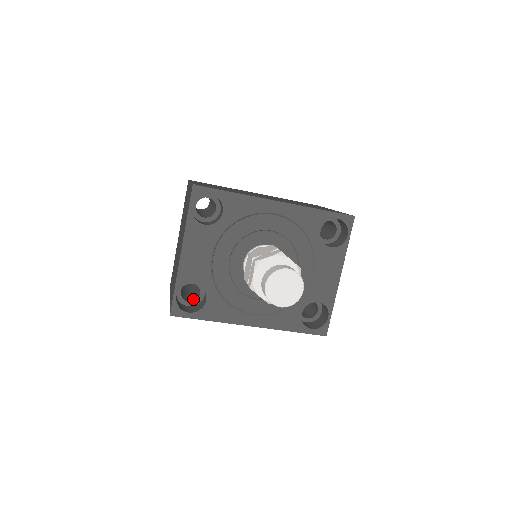
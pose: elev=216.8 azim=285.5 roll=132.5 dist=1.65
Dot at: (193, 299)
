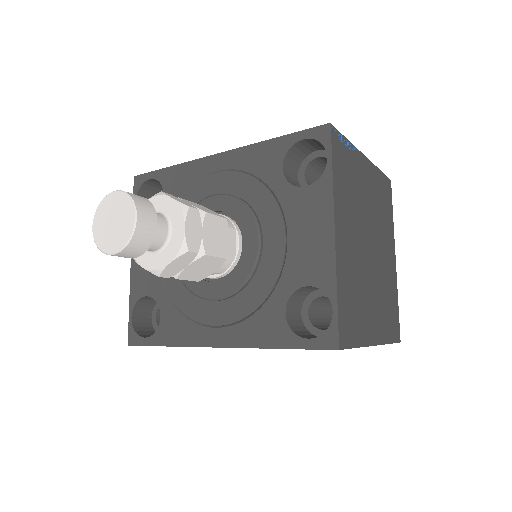
Dot at: occluded
